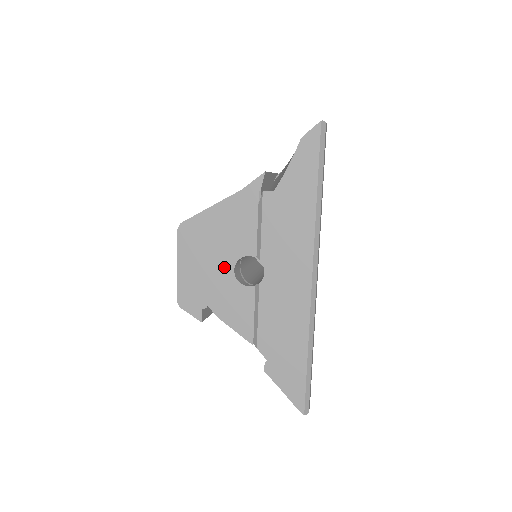
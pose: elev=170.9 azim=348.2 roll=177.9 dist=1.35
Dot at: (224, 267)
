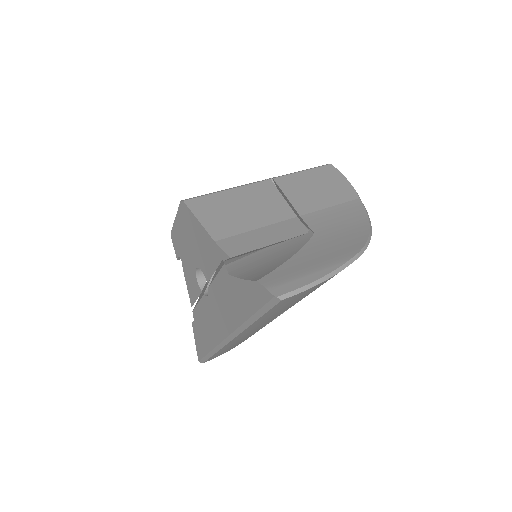
Dot at: (193, 258)
